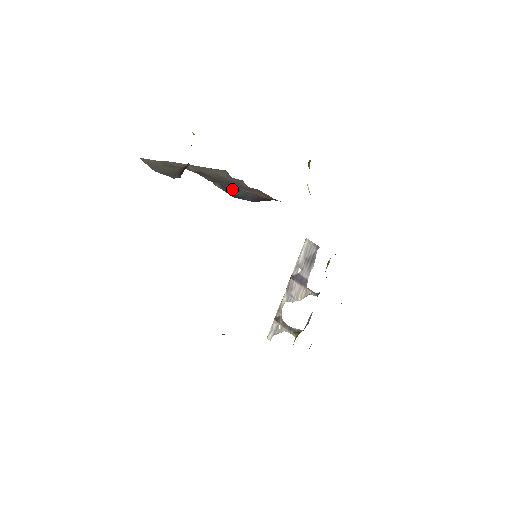
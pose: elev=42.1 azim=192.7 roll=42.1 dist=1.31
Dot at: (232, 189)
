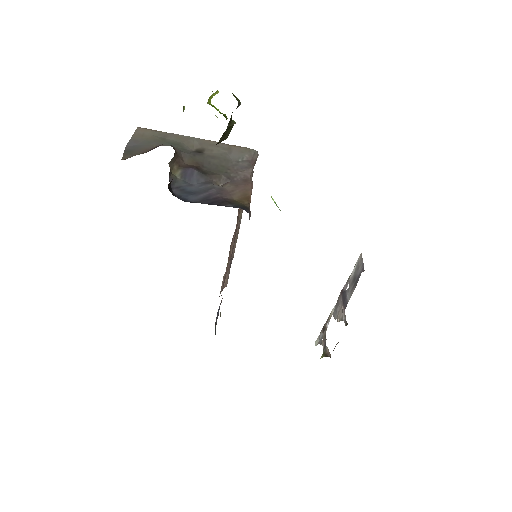
Dot at: (200, 179)
